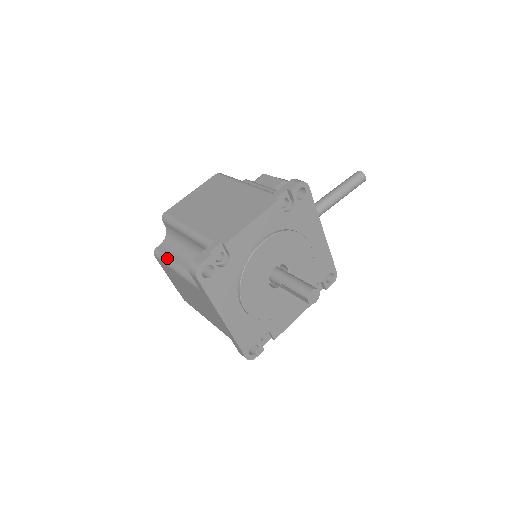
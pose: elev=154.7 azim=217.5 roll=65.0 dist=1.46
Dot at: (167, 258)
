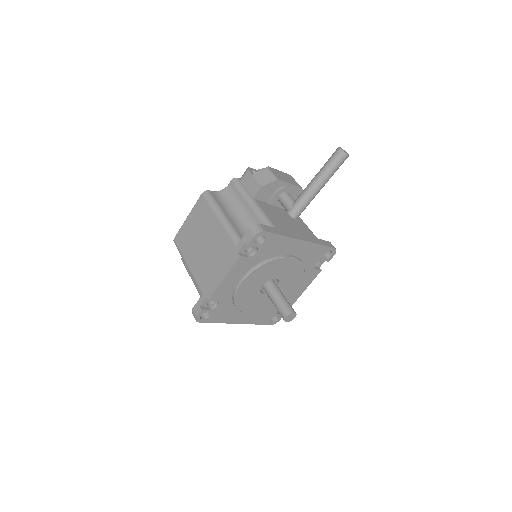
Dot at: (189, 273)
